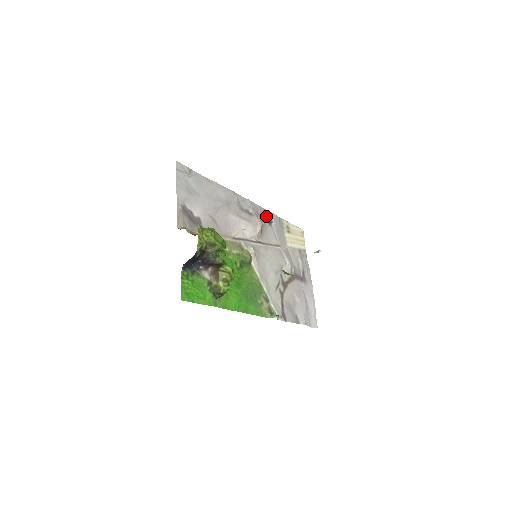
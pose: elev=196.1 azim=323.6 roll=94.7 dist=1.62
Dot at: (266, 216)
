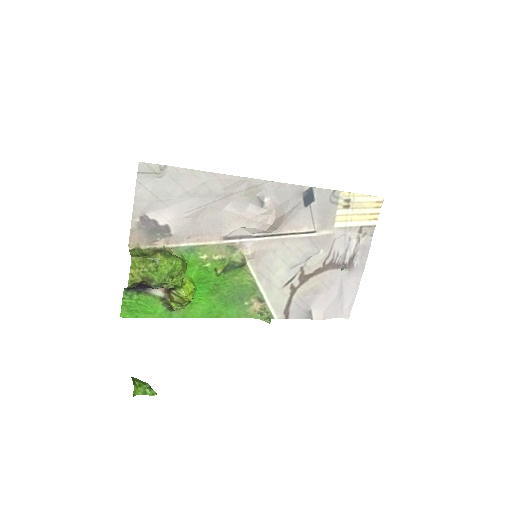
Dot at: (302, 196)
